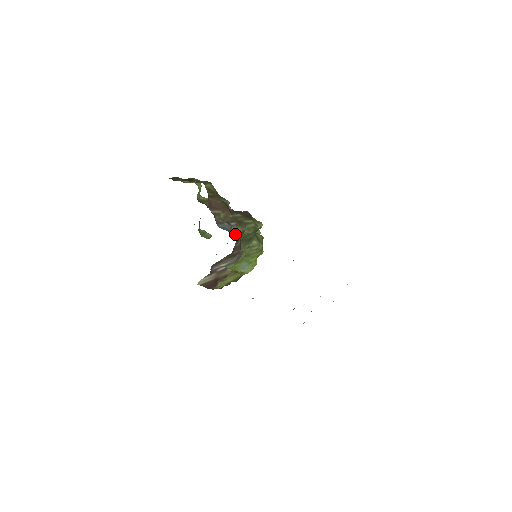
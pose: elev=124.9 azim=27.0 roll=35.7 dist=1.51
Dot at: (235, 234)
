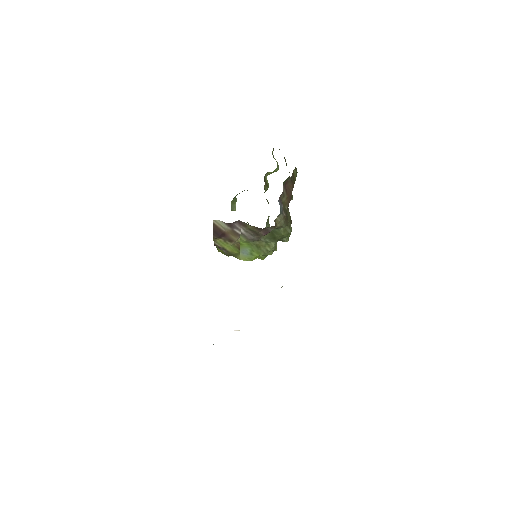
Dot at: (277, 221)
